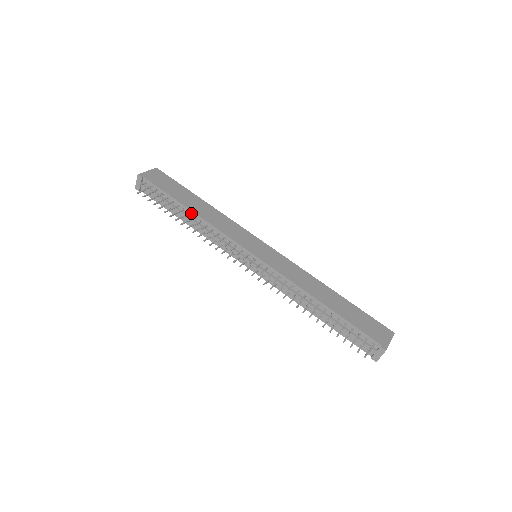
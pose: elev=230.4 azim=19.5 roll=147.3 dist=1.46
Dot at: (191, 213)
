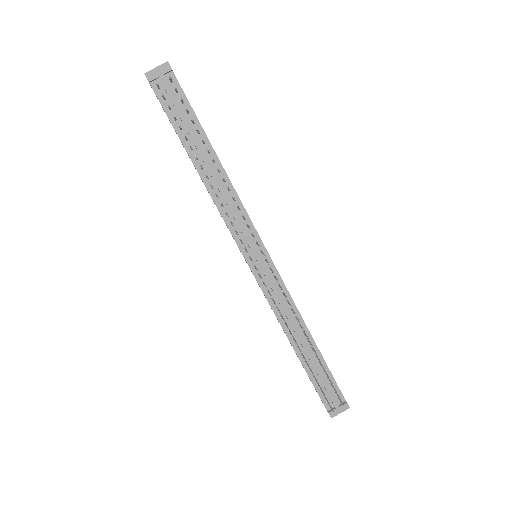
Dot at: (216, 162)
